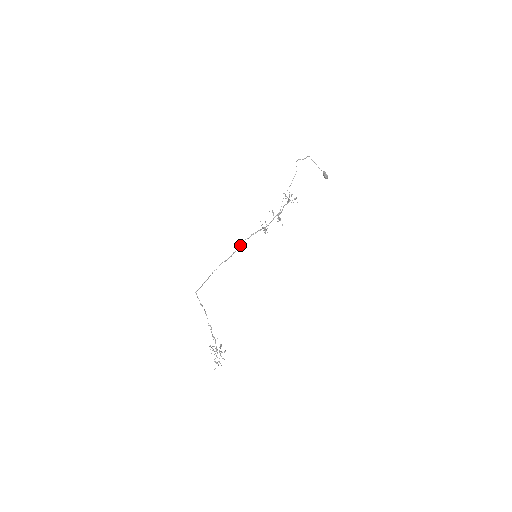
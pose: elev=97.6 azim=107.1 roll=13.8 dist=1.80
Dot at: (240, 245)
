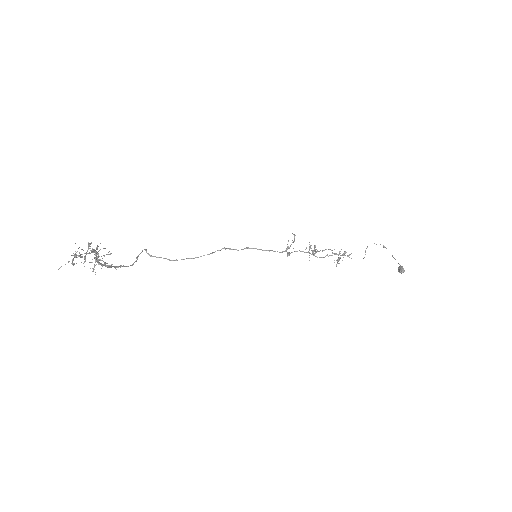
Dot at: (245, 248)
